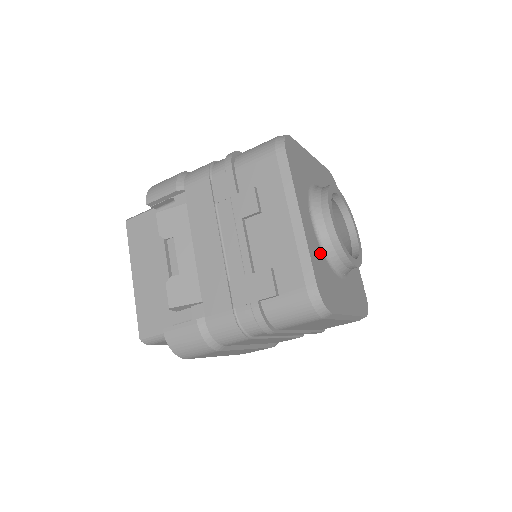
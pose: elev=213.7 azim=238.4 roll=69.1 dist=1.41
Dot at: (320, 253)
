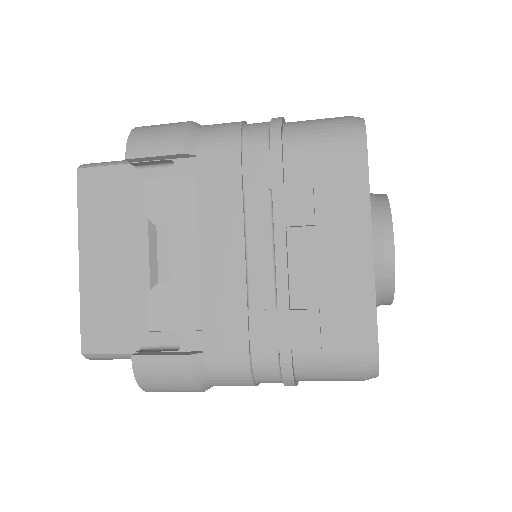
Dot at: occluded
